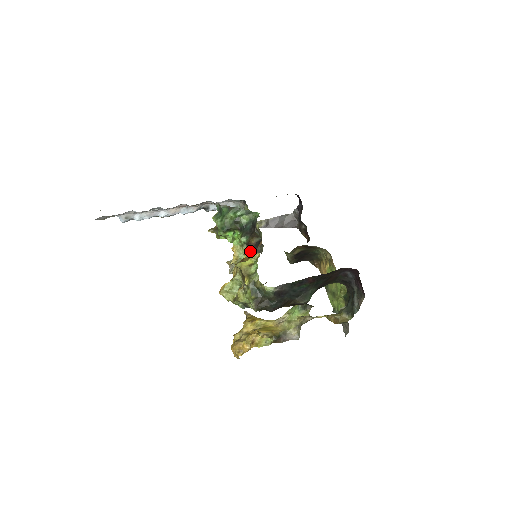
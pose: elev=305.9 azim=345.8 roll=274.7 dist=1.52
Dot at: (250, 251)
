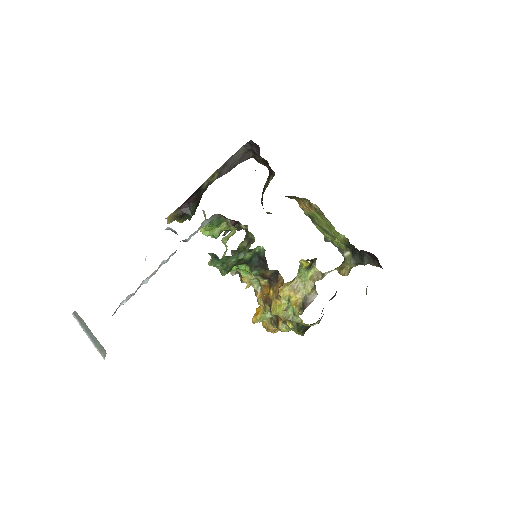
Dot at: (266, 280)
